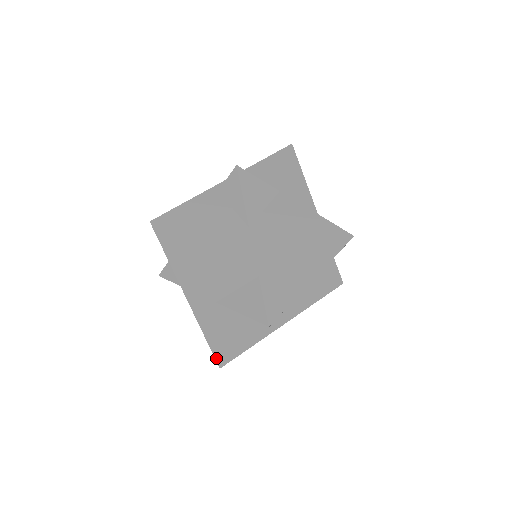
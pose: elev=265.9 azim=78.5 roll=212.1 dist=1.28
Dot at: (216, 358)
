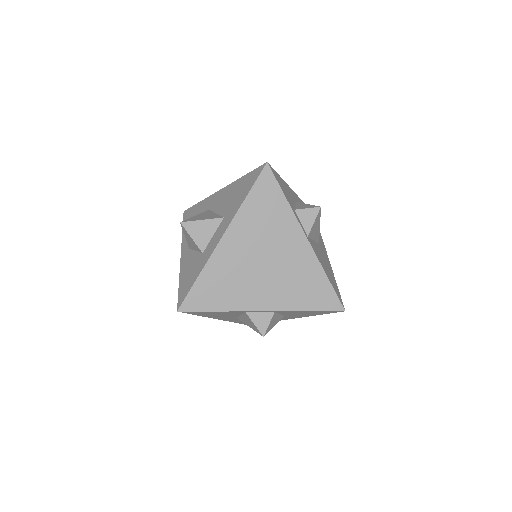
Dot at: occluded
